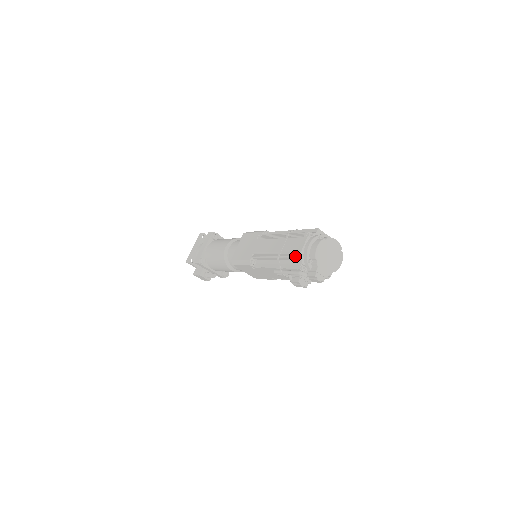
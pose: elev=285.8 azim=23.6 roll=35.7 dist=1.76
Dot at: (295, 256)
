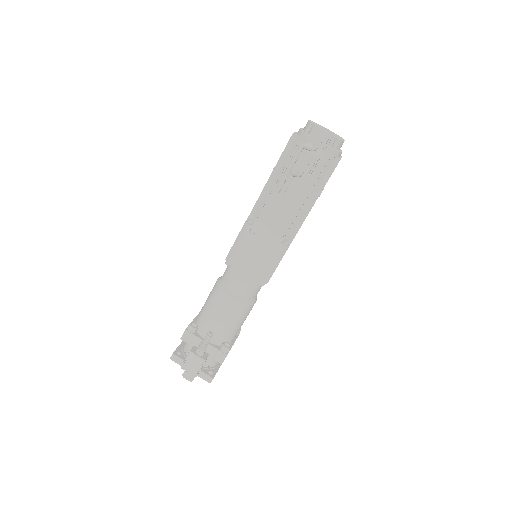
Dot at: (289, 139)
